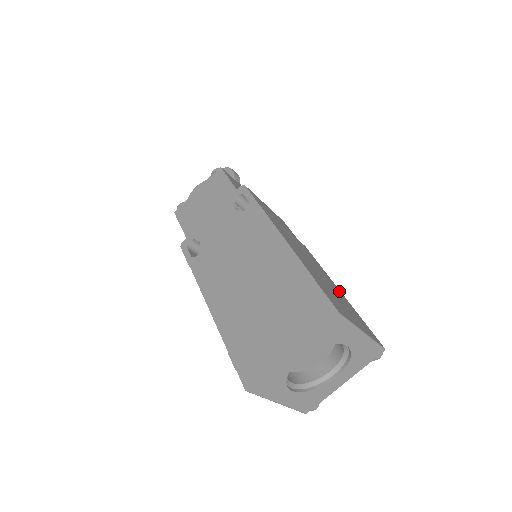
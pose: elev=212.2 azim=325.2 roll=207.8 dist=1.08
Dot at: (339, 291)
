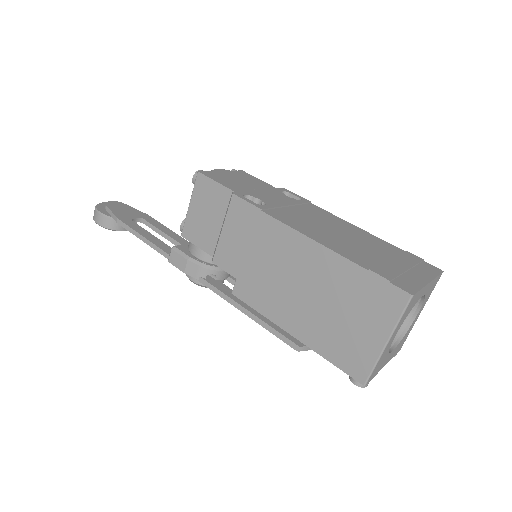
Dot at: occluded
